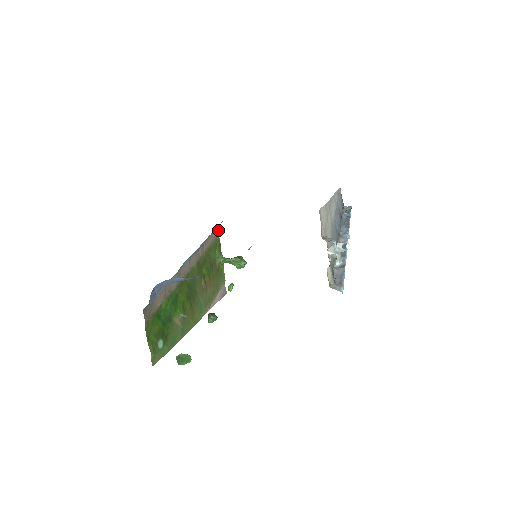
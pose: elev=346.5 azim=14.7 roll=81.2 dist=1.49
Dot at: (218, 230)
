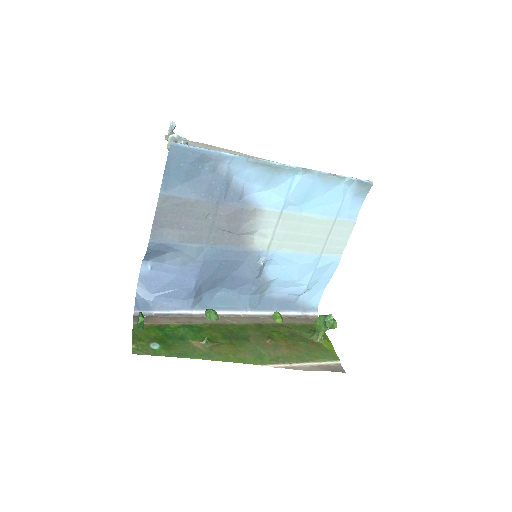
Dot at: occluded
